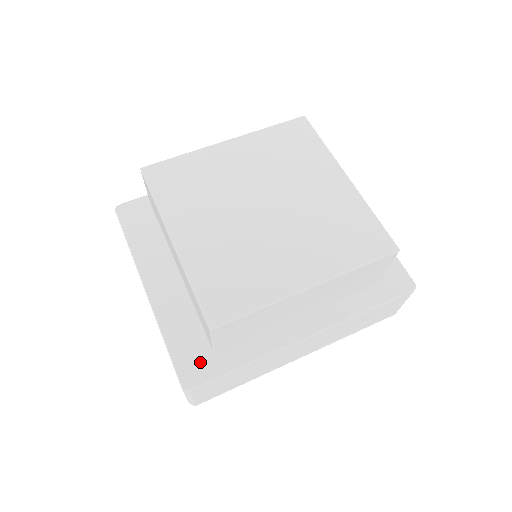
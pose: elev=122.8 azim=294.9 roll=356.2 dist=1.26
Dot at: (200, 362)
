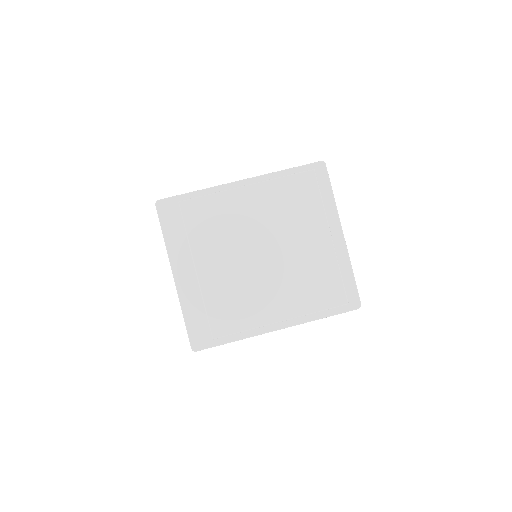
Dot at: (205, 335)
